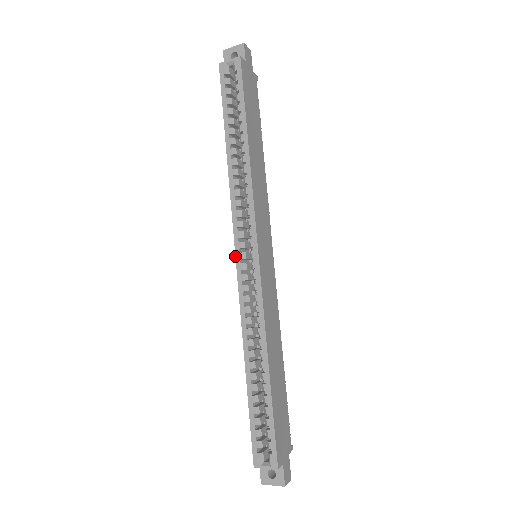
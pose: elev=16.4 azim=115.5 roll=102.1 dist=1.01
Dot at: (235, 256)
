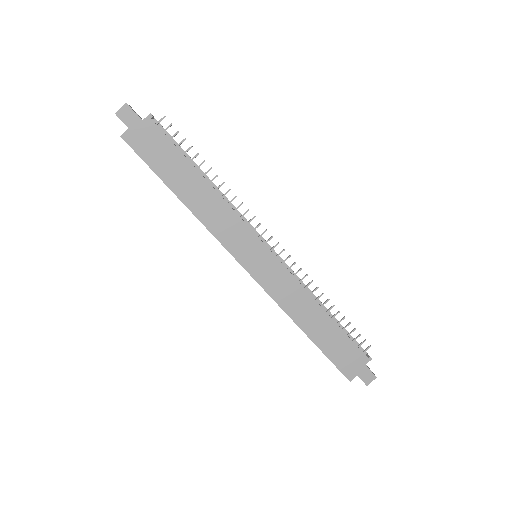
Dot at: occluded
